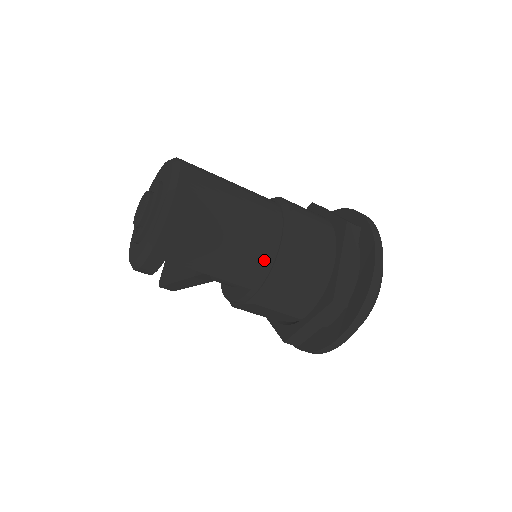
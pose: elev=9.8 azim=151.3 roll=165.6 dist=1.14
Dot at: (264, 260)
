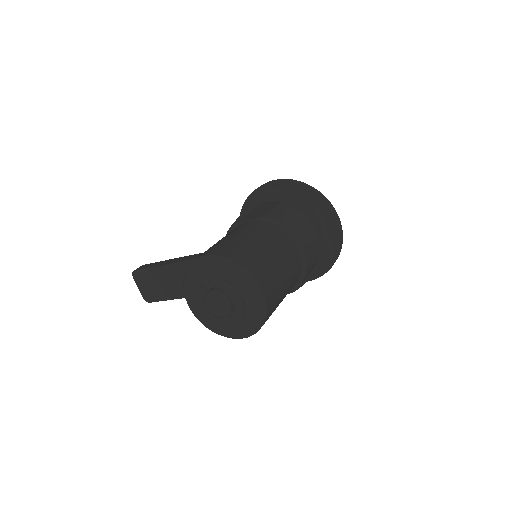
Dot at: (298, 272)
